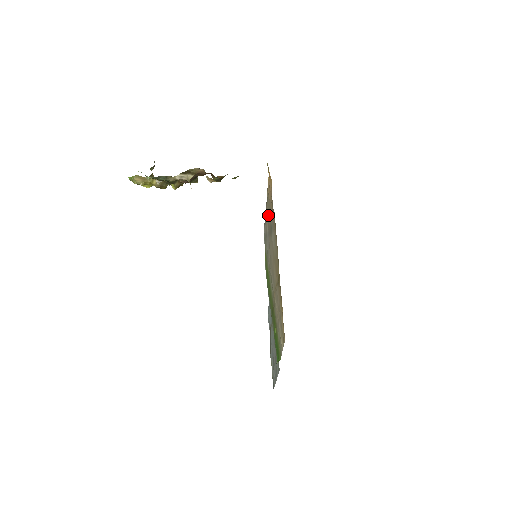
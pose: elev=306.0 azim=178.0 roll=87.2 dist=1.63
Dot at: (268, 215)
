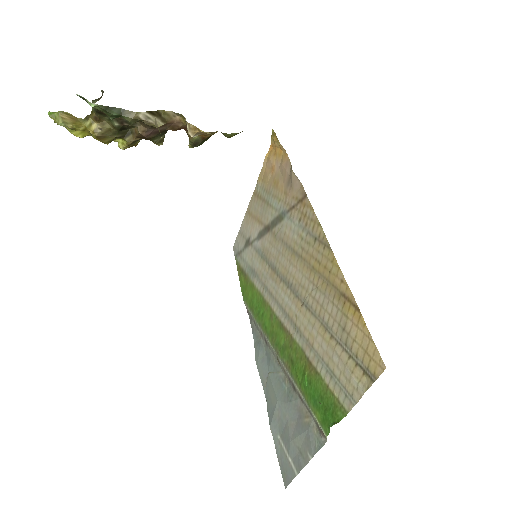
Dot at: (261, 209)
